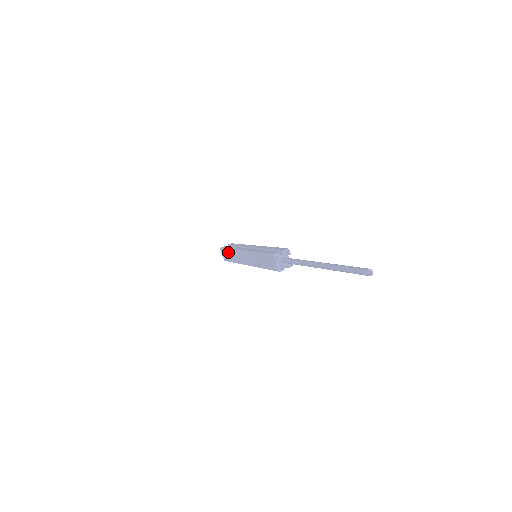
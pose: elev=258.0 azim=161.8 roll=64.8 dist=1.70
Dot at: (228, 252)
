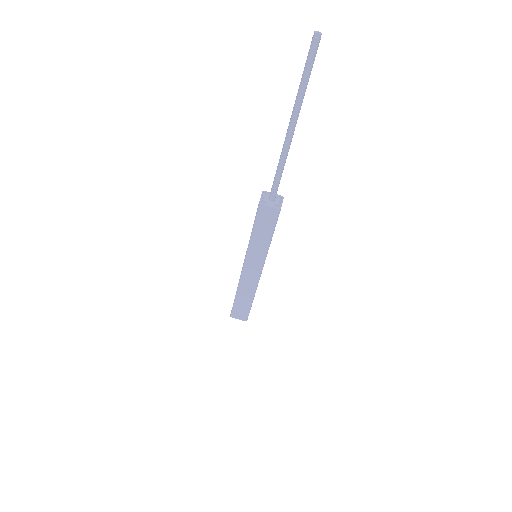
Dot at: (238, 302)
